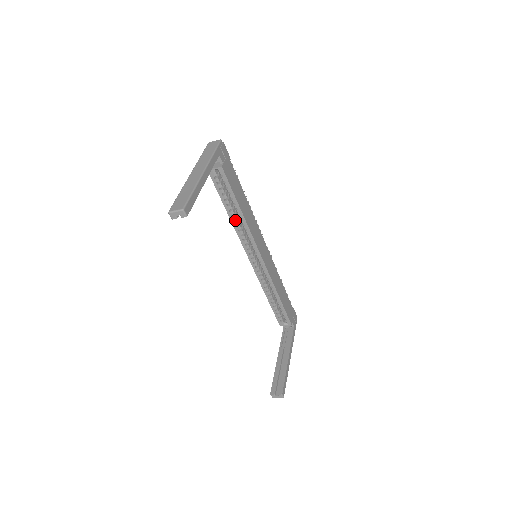
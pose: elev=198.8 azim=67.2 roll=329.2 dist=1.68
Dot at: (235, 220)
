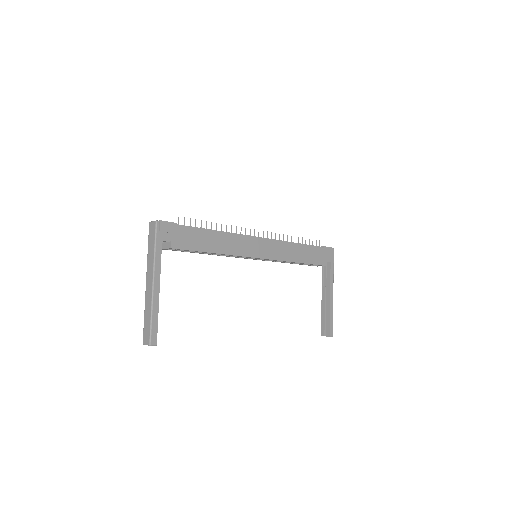
Dot at: occluded
